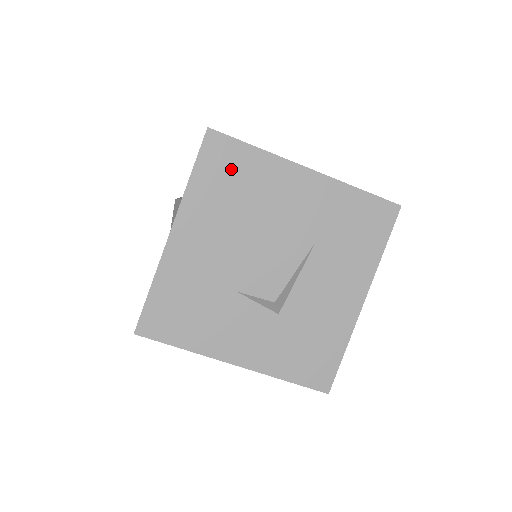
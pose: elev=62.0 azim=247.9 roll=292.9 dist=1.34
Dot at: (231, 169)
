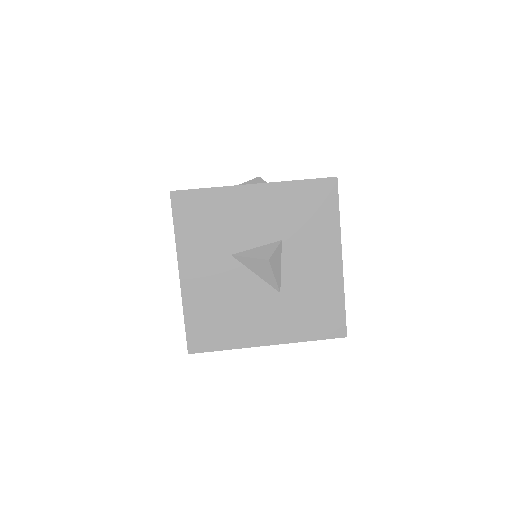
Dot at: occluded
